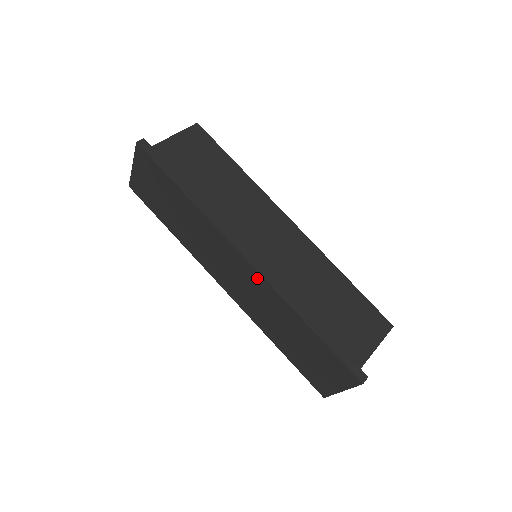
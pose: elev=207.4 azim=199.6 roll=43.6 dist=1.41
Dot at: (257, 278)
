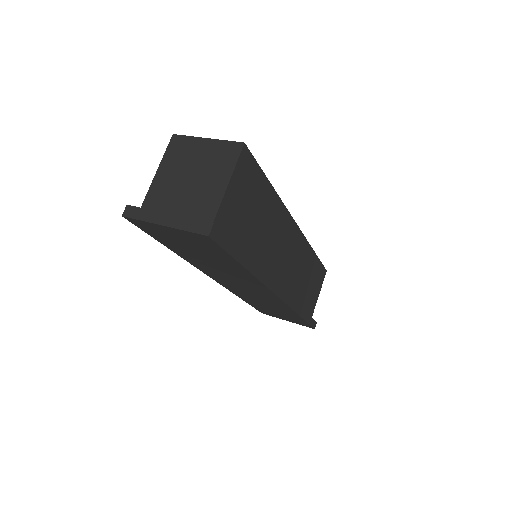
Dot at: (277, 301)
